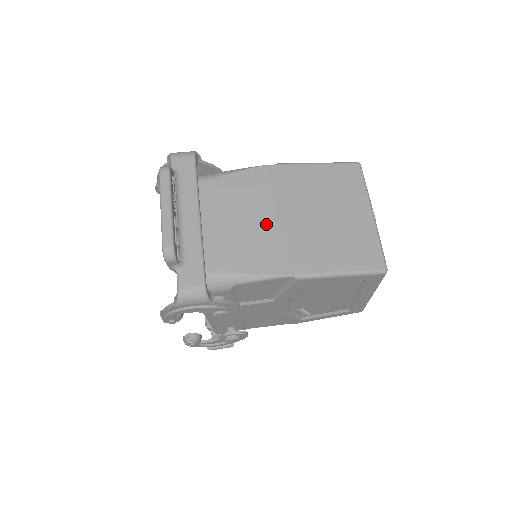
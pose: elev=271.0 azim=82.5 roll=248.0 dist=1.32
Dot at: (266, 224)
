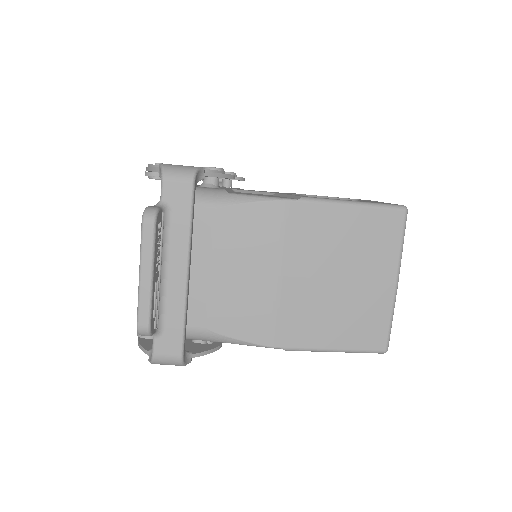
Dot at: (267, 283)
